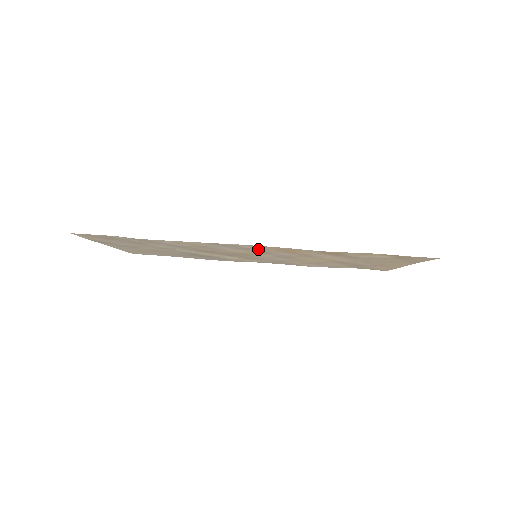
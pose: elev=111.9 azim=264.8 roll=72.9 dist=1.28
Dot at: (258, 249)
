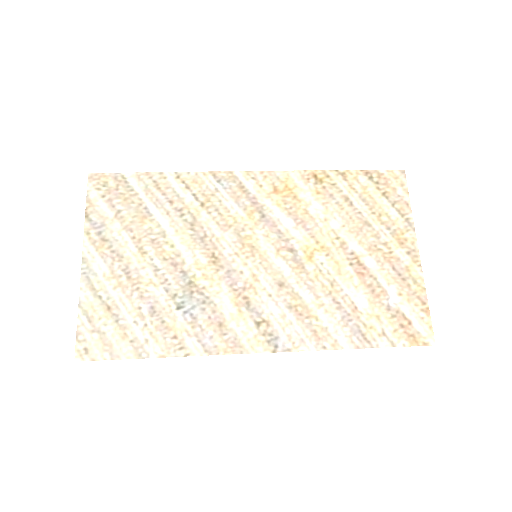
Dot at: (256, 196)
